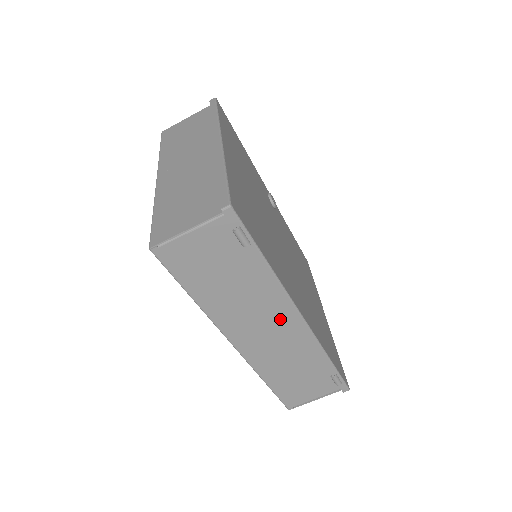
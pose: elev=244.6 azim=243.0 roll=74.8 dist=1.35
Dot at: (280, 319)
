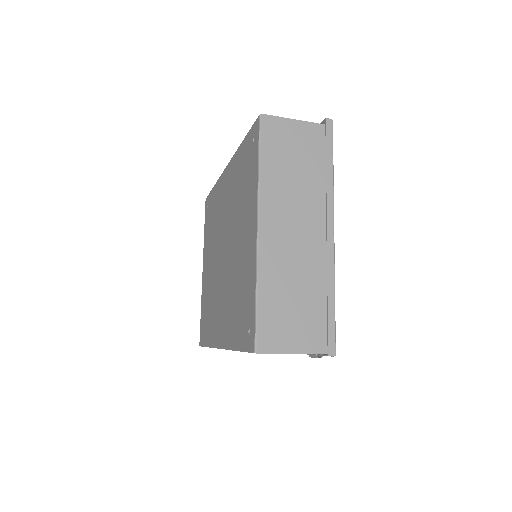
Dot at: occluded
